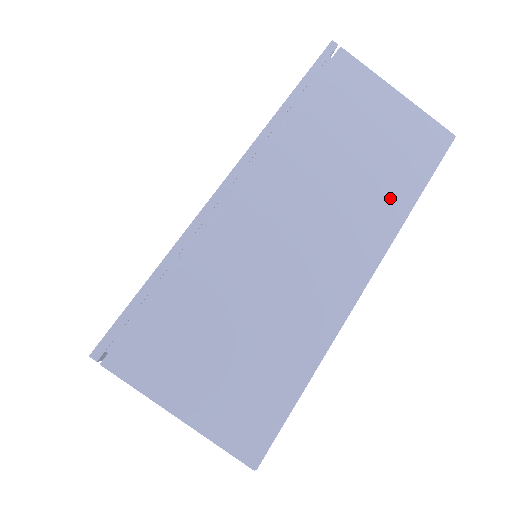
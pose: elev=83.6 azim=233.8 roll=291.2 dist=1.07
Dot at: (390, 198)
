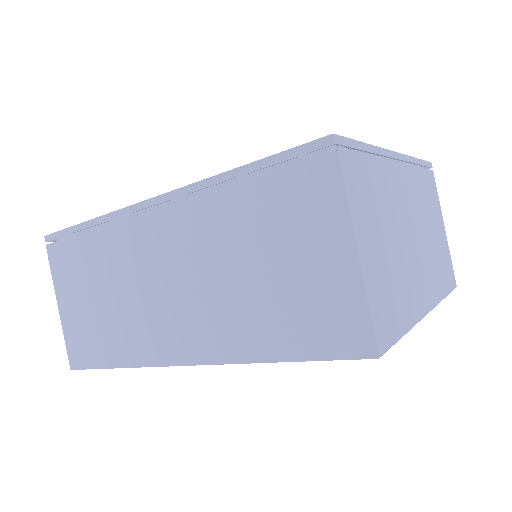
Dot at: (251, 334)
